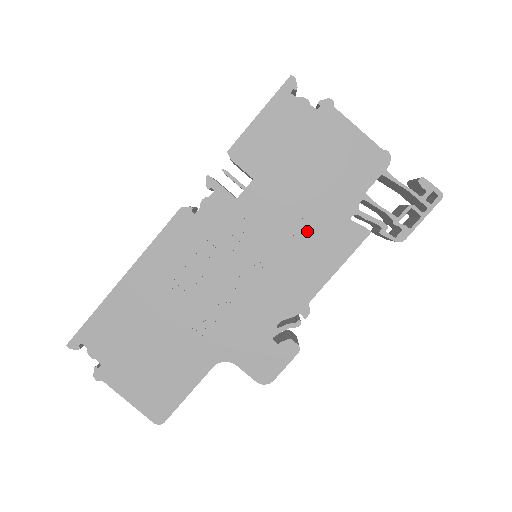
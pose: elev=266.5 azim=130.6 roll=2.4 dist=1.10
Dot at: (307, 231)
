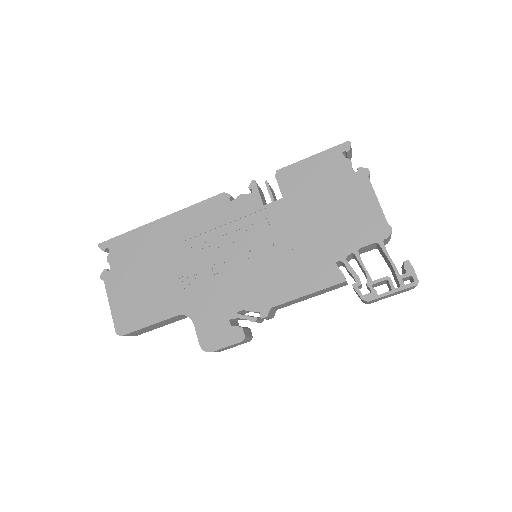
Dot at: (299, 254)
